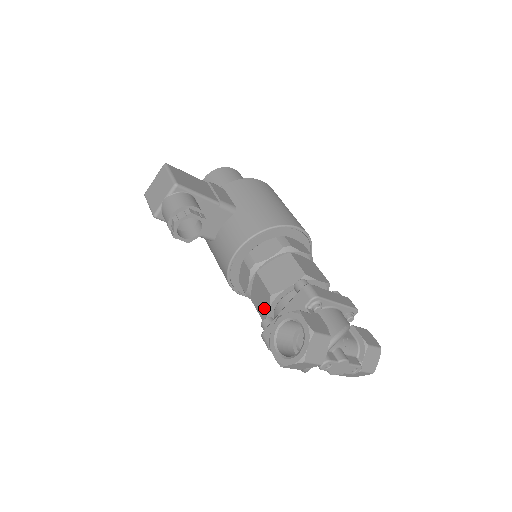
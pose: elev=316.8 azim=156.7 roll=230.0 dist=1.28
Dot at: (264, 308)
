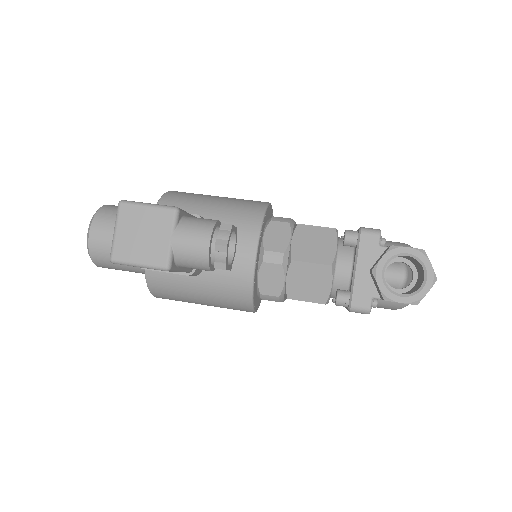
Dot at: (322, 288)
